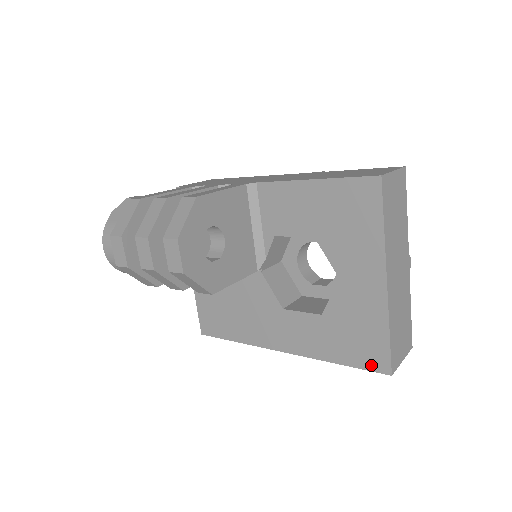
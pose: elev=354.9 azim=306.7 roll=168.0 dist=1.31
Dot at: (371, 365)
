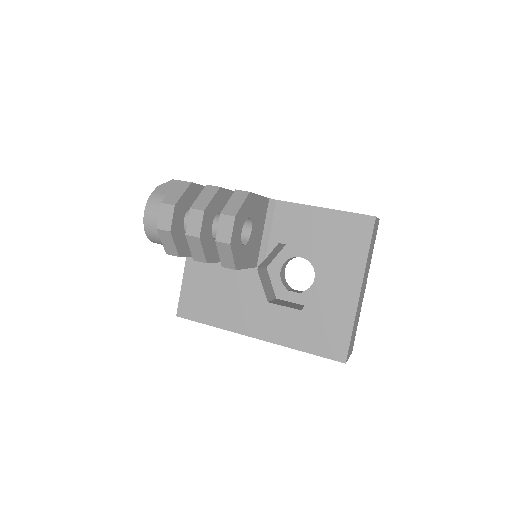
Dot at: (331, 354)
